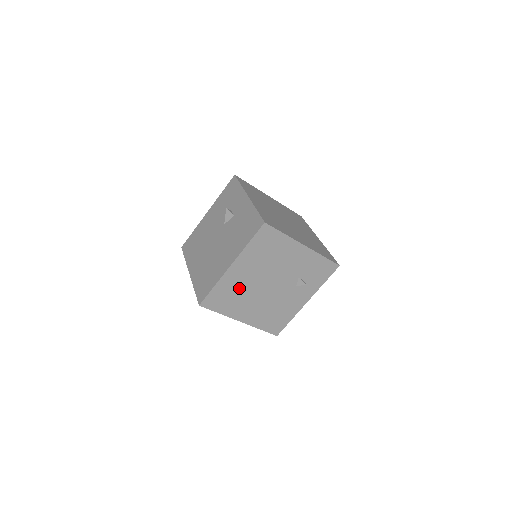
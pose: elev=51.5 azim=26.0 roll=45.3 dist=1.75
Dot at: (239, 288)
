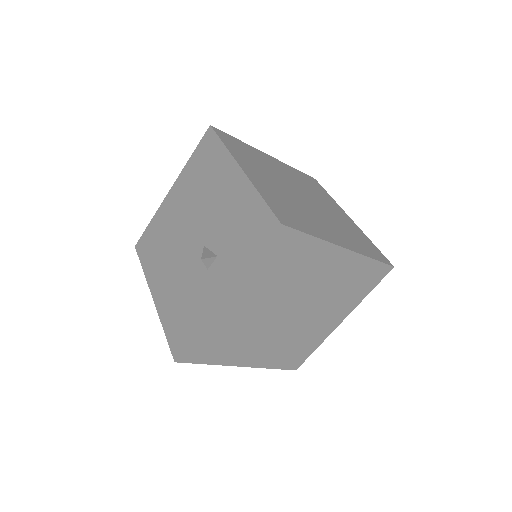
Dot at: occluded
